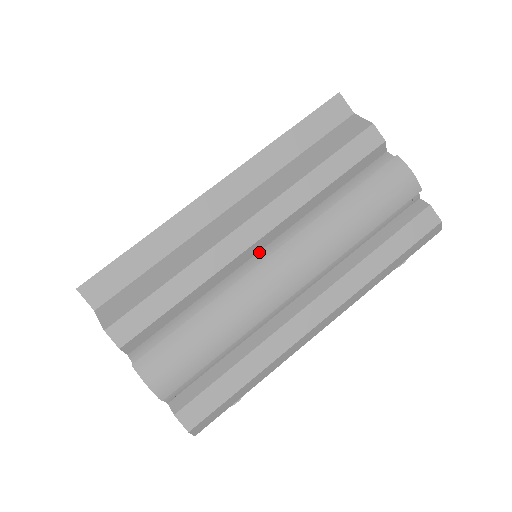
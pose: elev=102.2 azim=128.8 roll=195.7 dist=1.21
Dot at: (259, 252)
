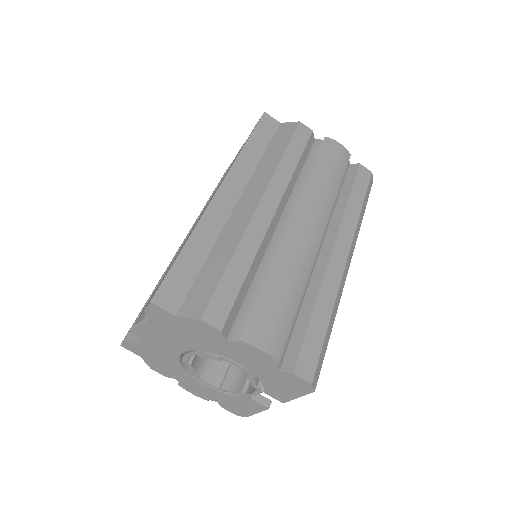
Dot at: (278, 224)
